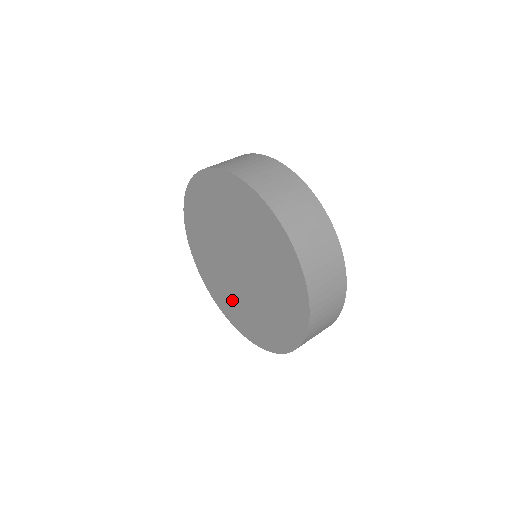
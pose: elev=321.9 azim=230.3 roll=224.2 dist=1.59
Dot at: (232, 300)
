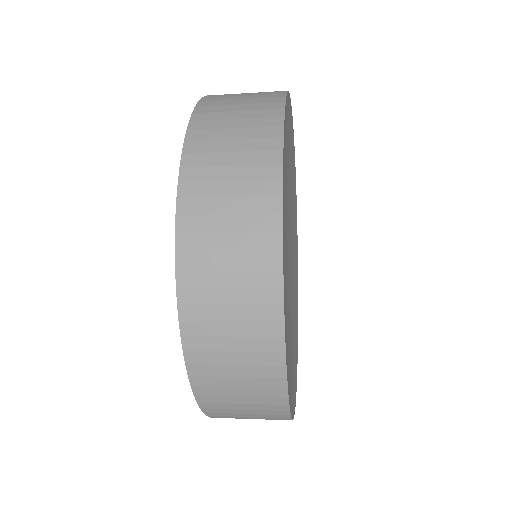
Dot at: occluded
